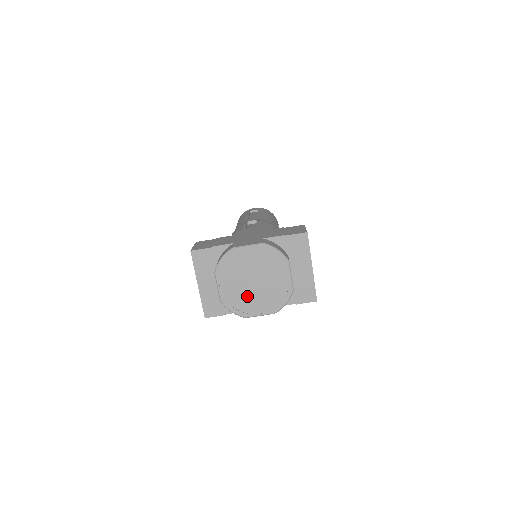
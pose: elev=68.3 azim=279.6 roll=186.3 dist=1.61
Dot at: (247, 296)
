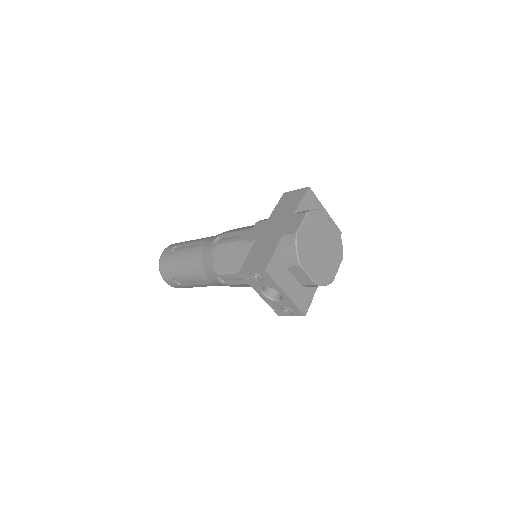
Dot at: (324, 263)
